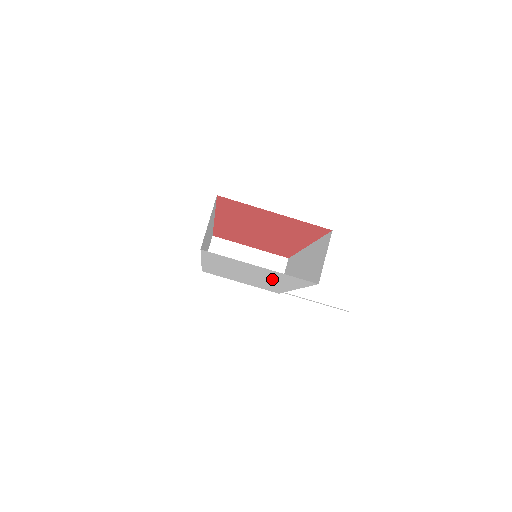
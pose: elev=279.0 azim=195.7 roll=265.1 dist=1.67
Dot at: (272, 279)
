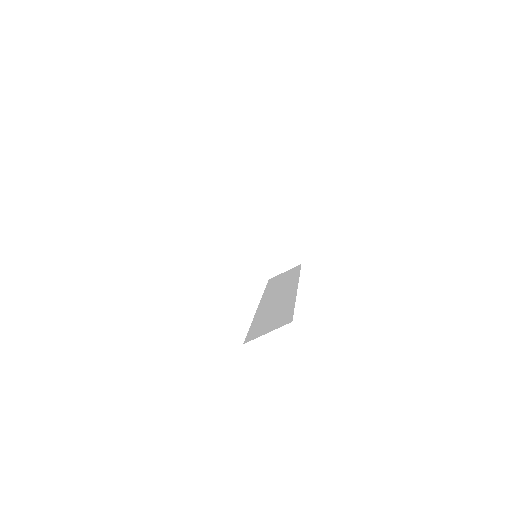
Dot at: occluded
